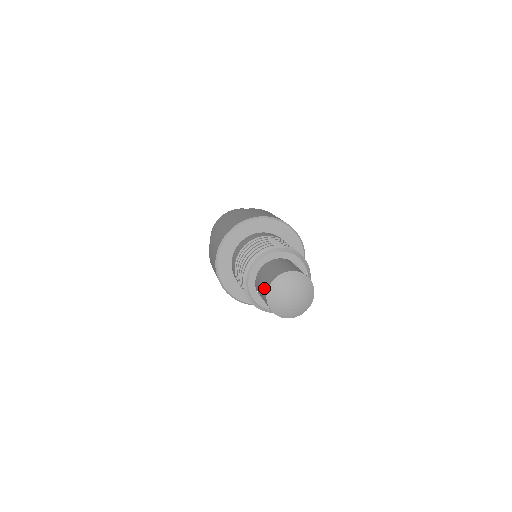
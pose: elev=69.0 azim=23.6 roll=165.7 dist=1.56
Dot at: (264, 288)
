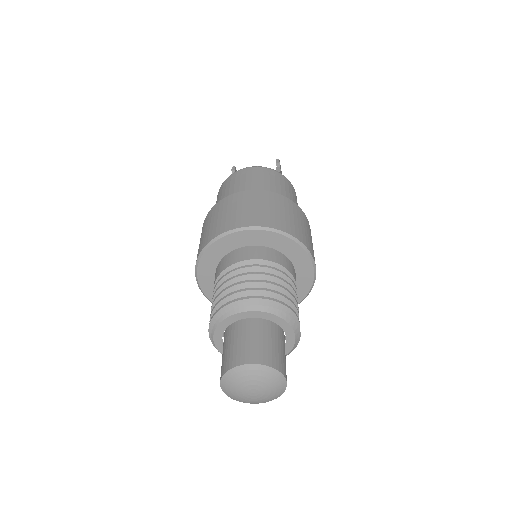
Dot at: (223, 363)
